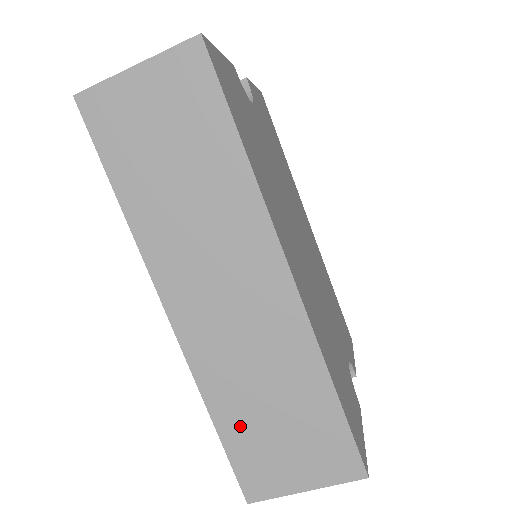
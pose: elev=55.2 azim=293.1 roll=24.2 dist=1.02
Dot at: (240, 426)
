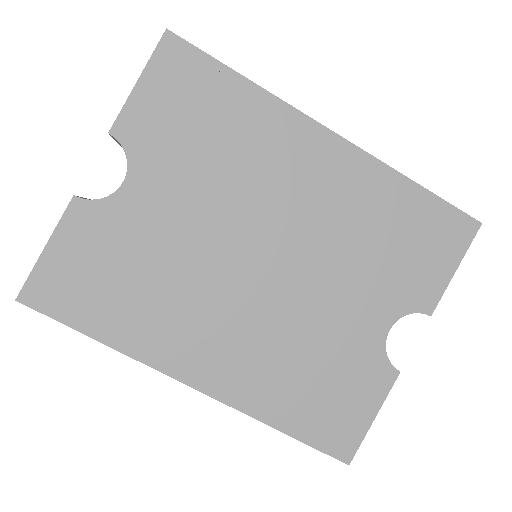
Dot at: occluded
